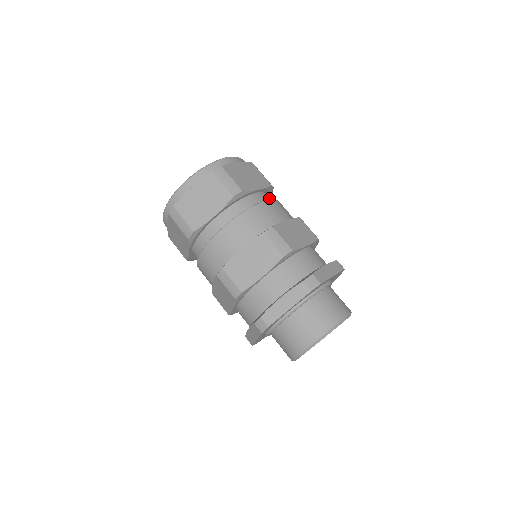
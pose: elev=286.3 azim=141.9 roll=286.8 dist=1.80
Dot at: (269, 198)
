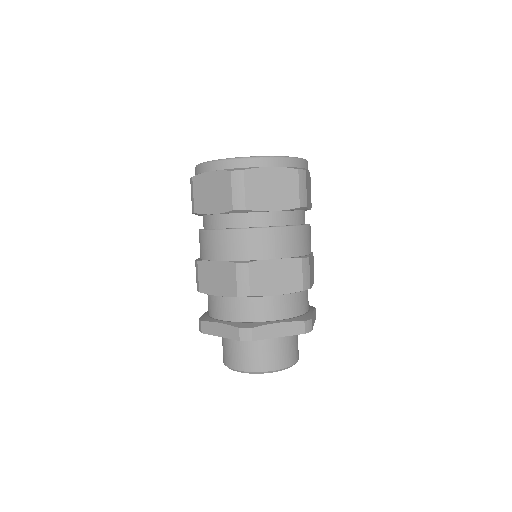
Dot at: occluded
